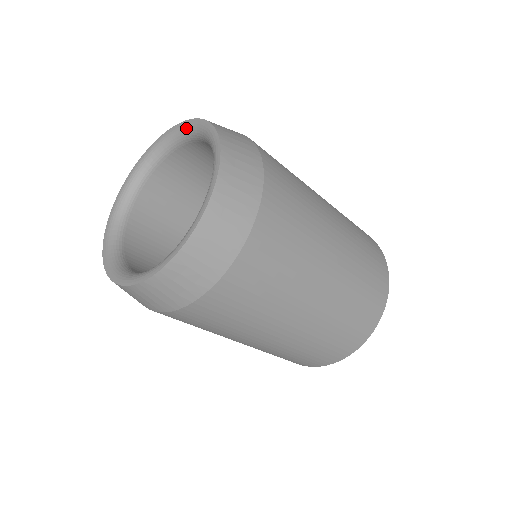
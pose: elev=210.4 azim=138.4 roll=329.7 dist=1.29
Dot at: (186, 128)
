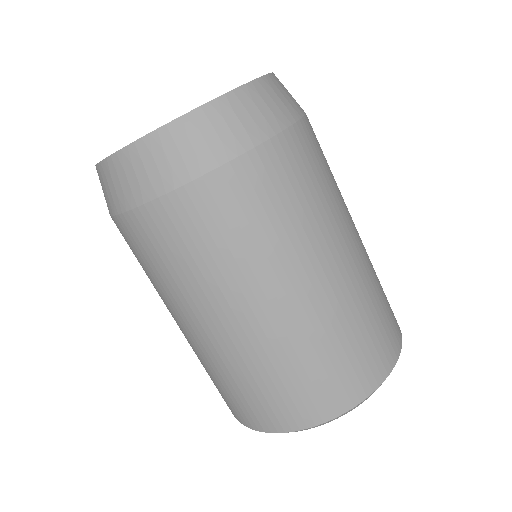
Dot at: occluded
